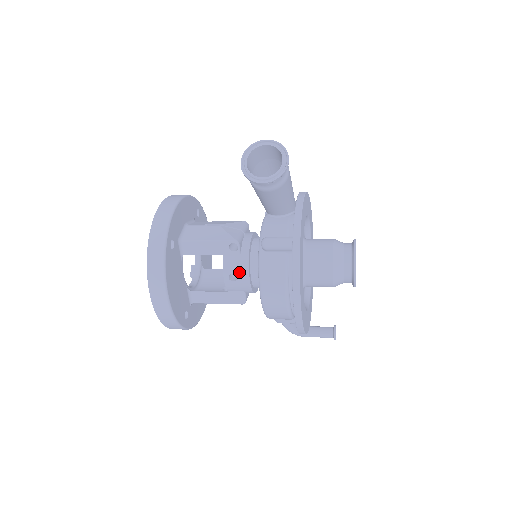
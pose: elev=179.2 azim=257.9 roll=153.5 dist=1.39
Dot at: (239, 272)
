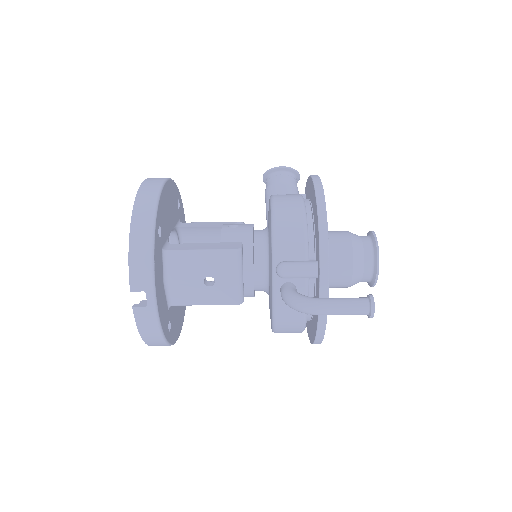
Dot at: (242, 224)
